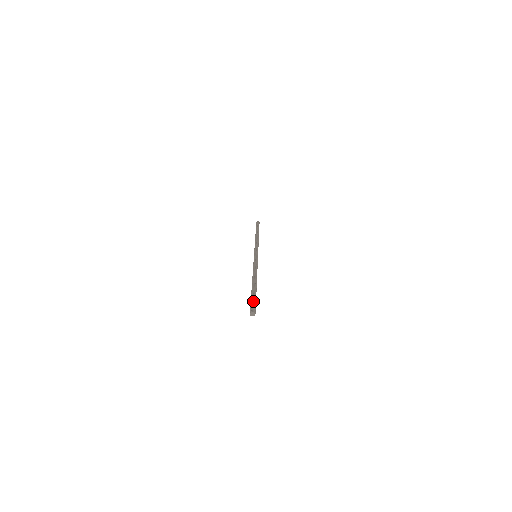
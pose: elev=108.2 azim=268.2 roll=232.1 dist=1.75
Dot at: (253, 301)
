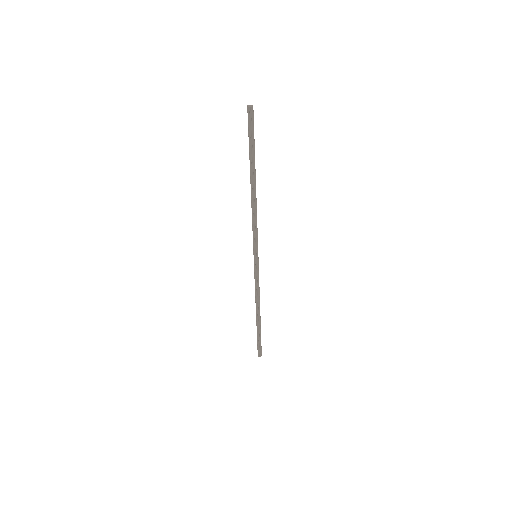
Dot at: (250, 130)
